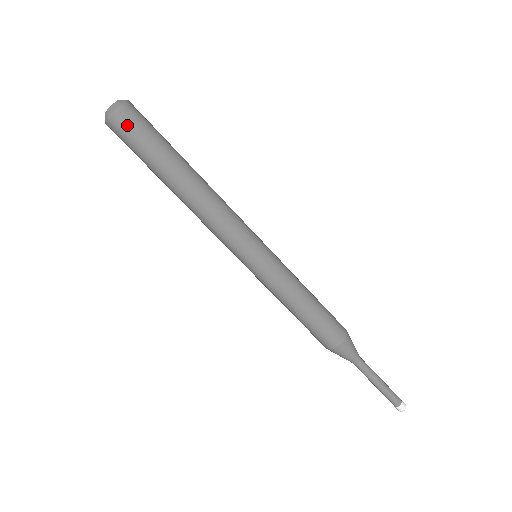
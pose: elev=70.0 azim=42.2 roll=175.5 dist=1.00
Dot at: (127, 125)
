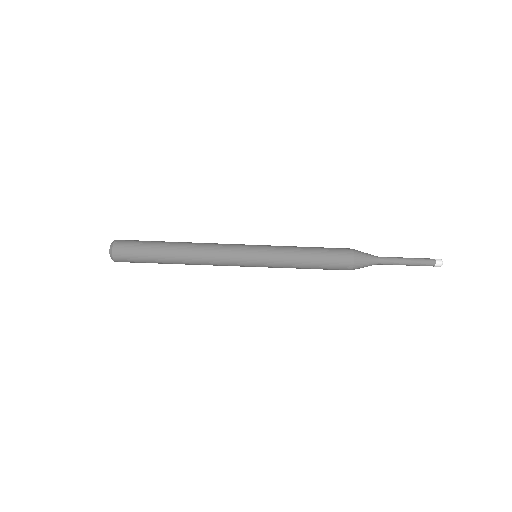
Dot at: (125, 252)
